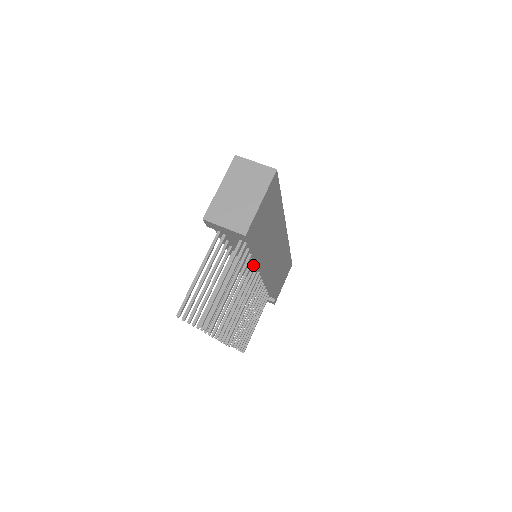
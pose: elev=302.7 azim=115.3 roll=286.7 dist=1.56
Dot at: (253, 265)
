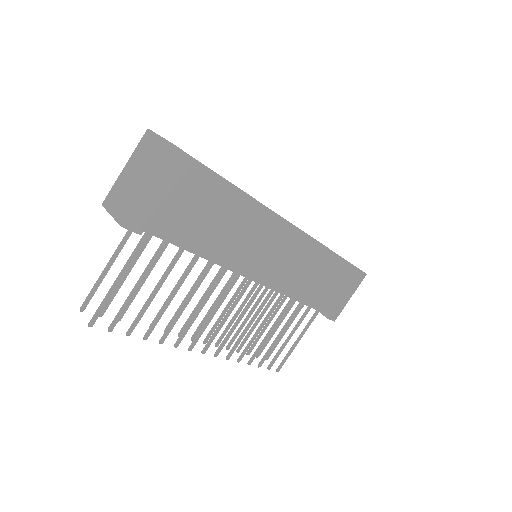
Dot at: (225, 266)
